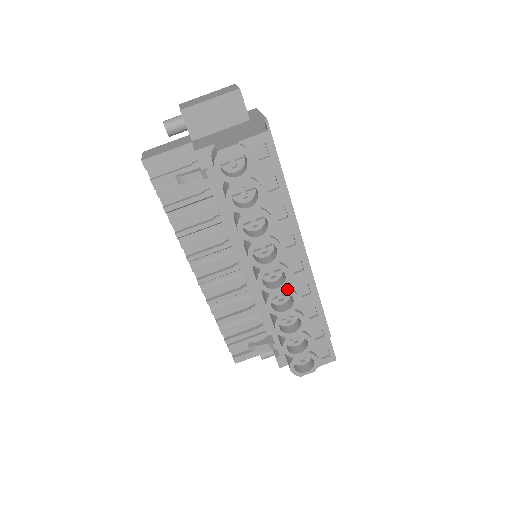
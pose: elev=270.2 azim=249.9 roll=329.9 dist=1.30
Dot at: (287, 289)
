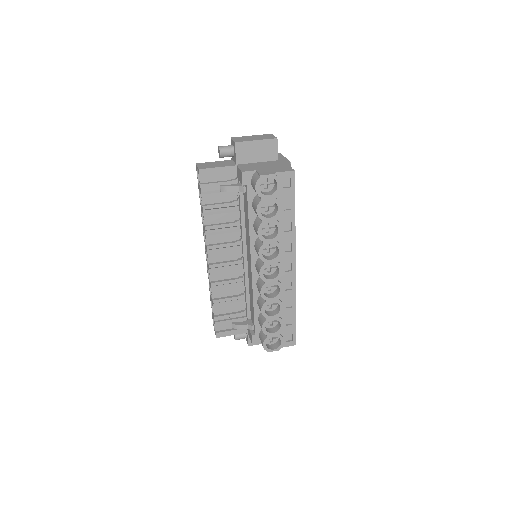
Dot at: (278, 282)
